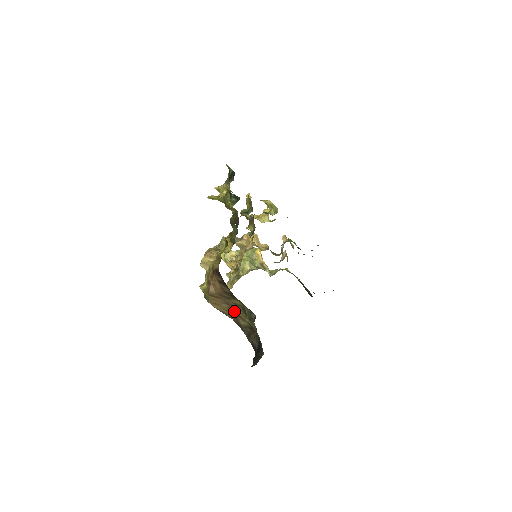
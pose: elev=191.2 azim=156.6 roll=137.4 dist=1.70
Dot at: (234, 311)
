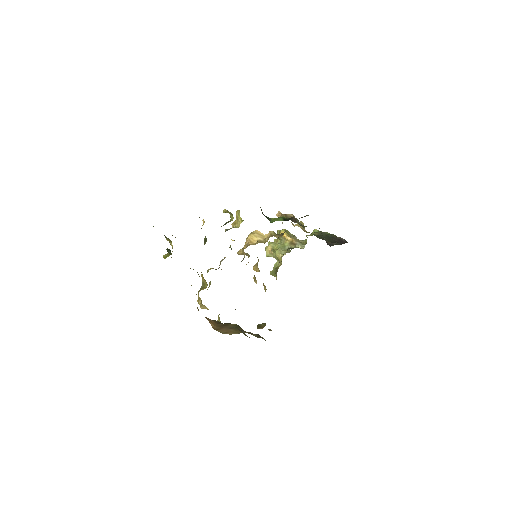
Dot at: occluded
